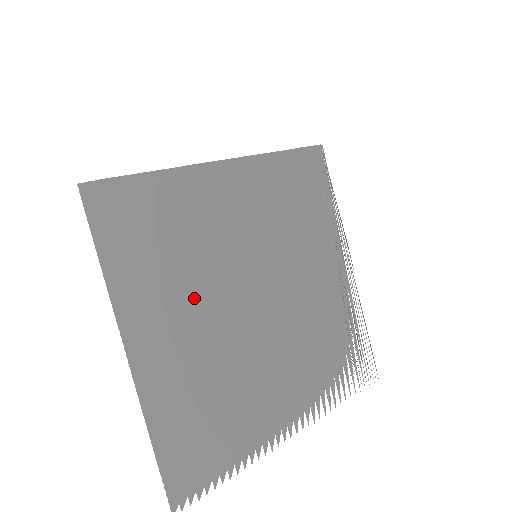
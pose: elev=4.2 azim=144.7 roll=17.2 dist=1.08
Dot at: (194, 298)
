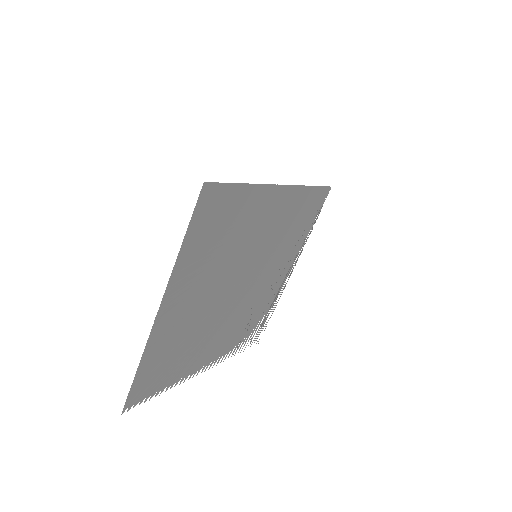
Dot at: (212, 278)
